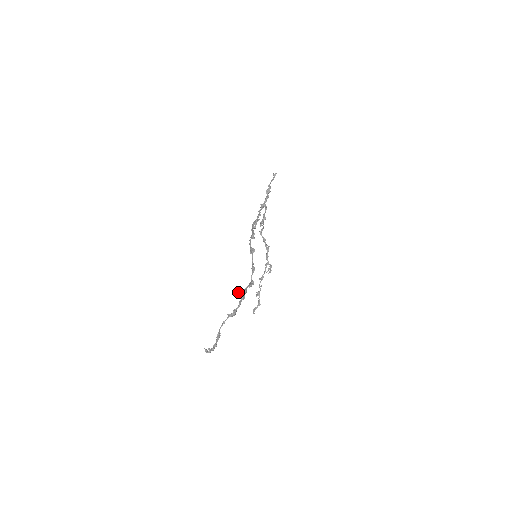
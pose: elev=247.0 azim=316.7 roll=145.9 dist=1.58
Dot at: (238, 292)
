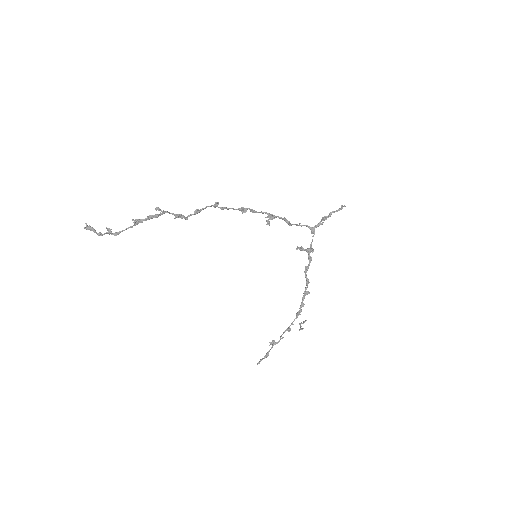
Dot at: (158, 210)
